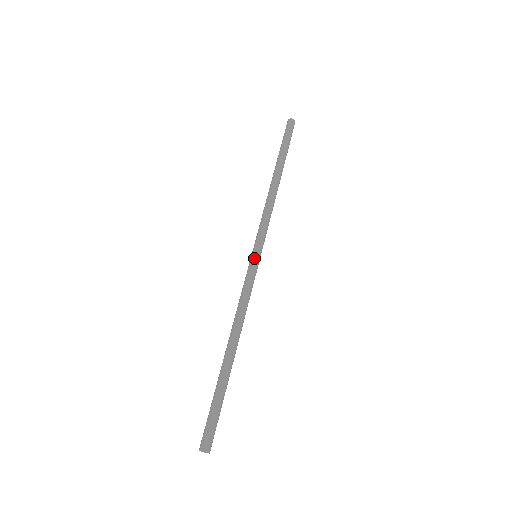
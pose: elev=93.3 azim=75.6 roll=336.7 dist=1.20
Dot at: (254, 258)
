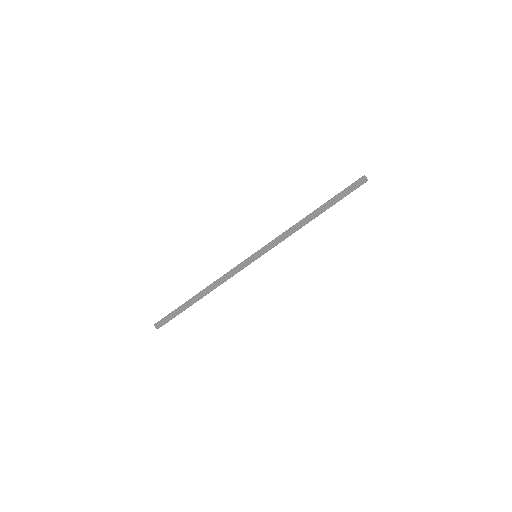
Dot at: (252, 257)
